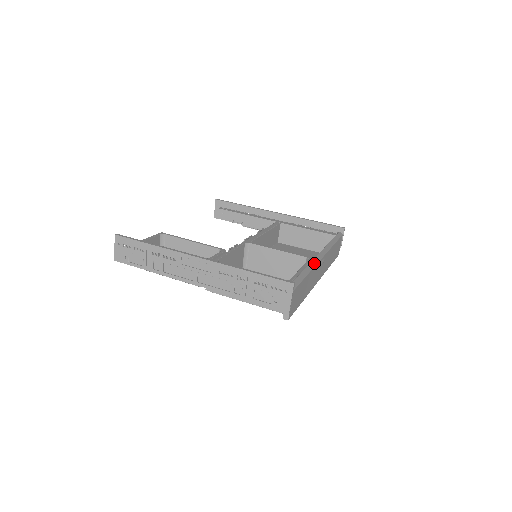
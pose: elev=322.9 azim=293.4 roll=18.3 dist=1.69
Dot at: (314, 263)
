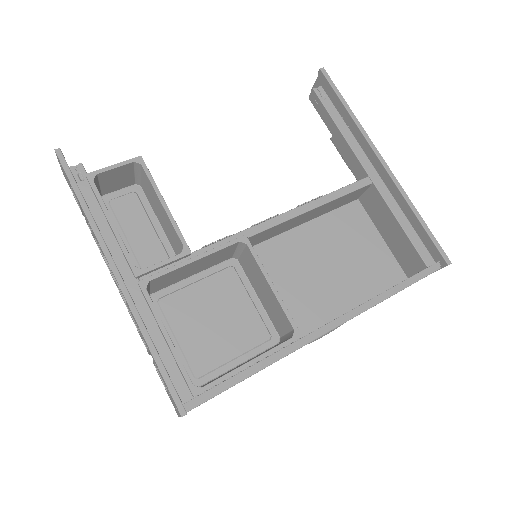
Dot at: (293, 348)
